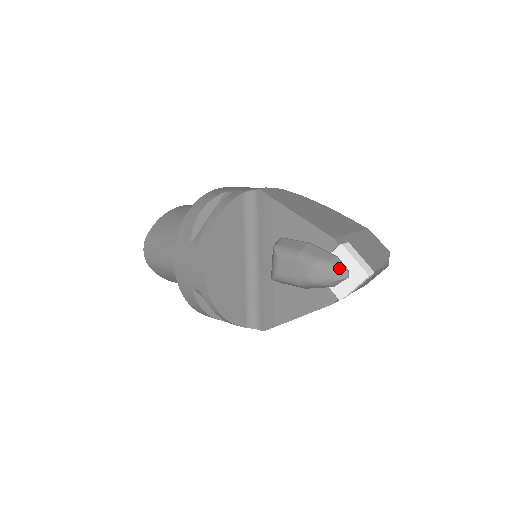
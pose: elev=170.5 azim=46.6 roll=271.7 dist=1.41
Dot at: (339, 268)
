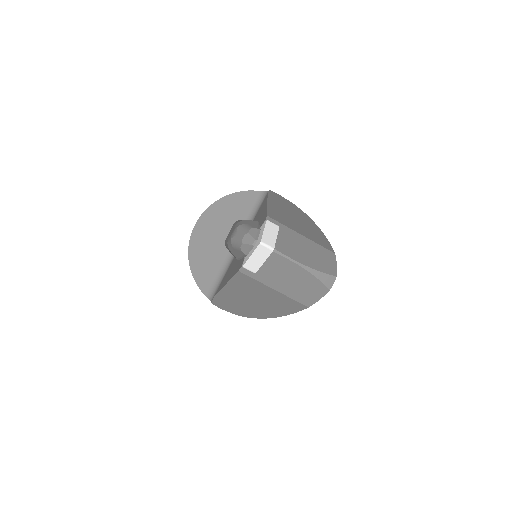
Dot at: (250, 234)
